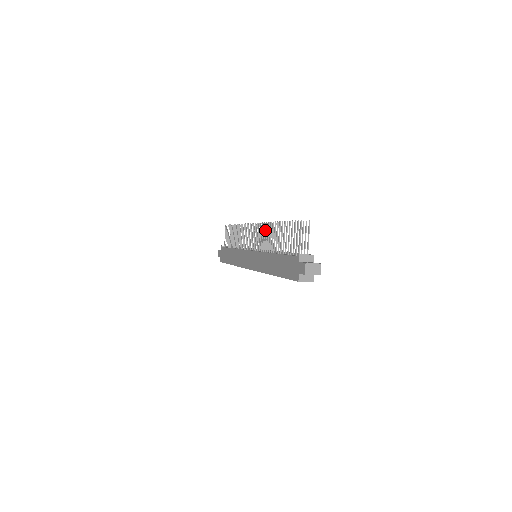
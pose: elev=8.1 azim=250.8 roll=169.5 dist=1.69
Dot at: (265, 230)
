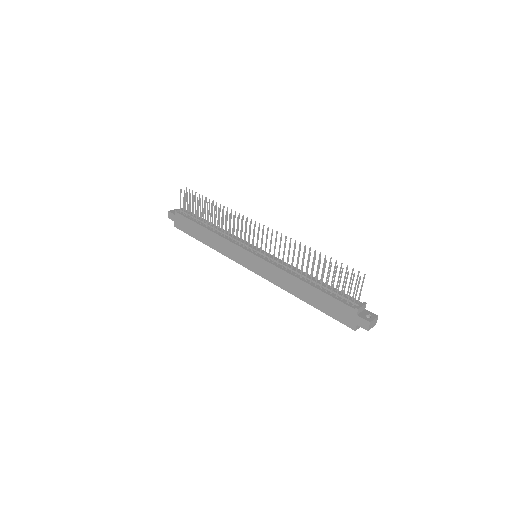
Dot at: occluded
